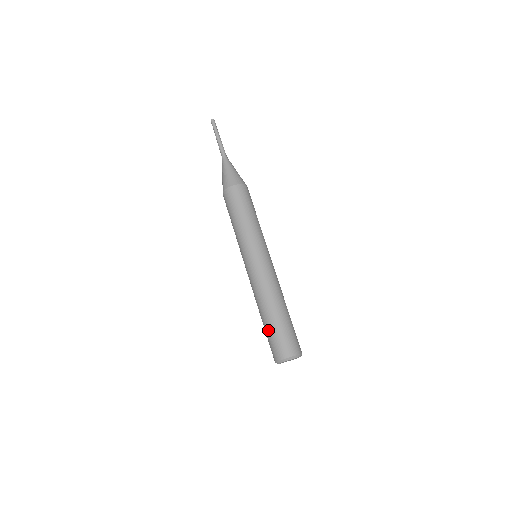
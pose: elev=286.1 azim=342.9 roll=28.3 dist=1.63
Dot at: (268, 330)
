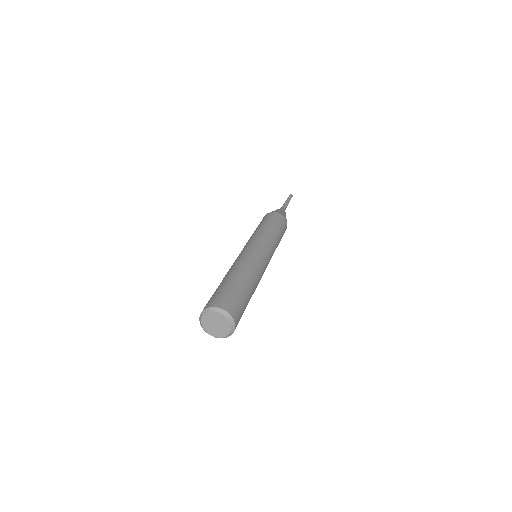
Dot at: (224, 285)
